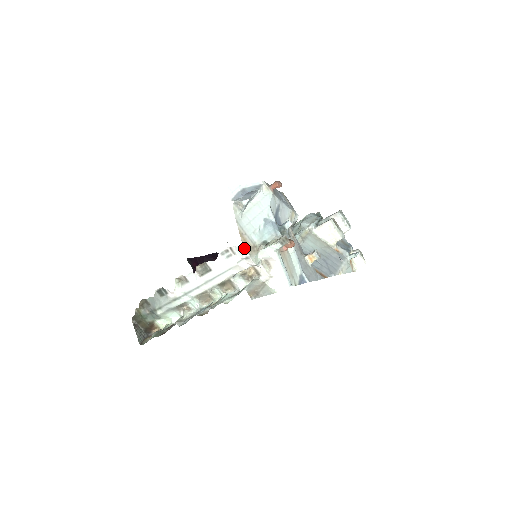
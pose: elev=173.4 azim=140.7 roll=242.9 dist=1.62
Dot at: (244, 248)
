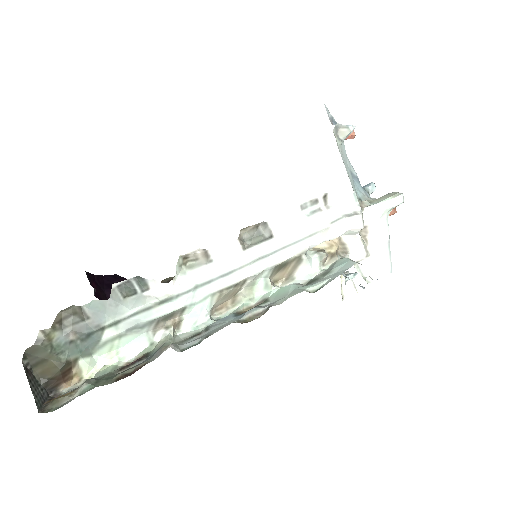
Dot at: (355, 195)
